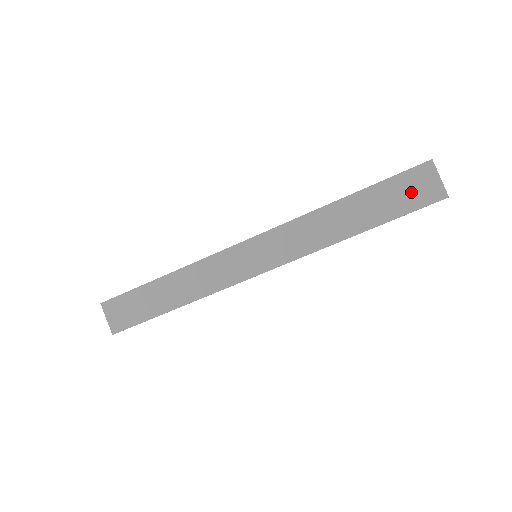
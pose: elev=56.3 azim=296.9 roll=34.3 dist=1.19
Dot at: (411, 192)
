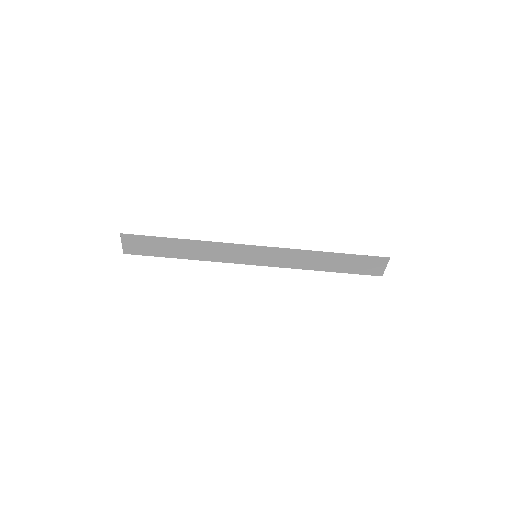
Dot at: (367, 267)
